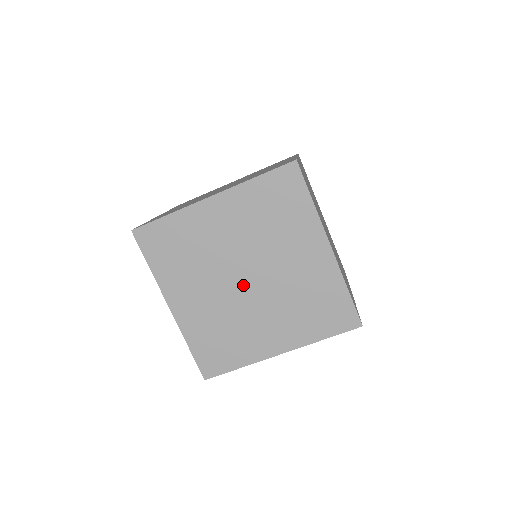
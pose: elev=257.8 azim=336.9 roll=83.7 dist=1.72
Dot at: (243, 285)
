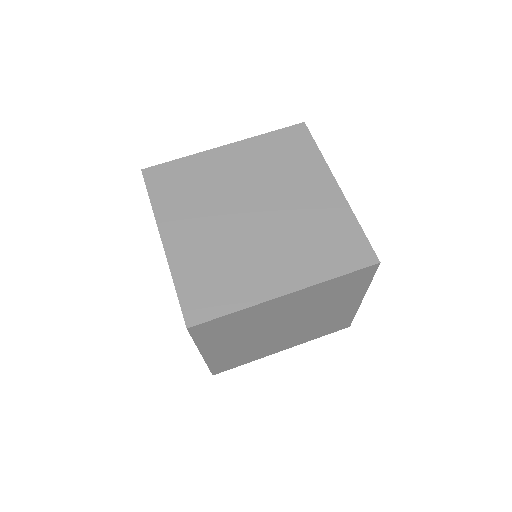
Dot at: (248, 219)
